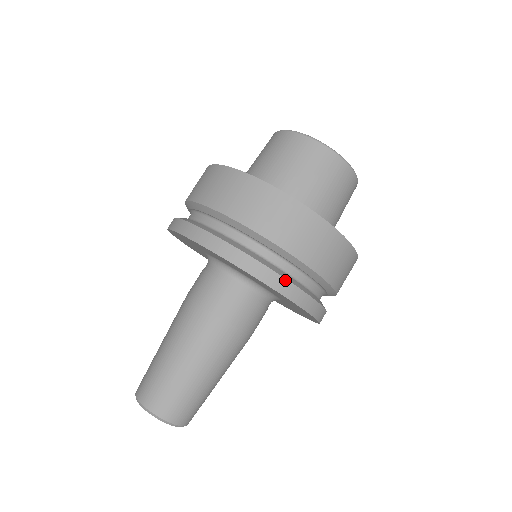
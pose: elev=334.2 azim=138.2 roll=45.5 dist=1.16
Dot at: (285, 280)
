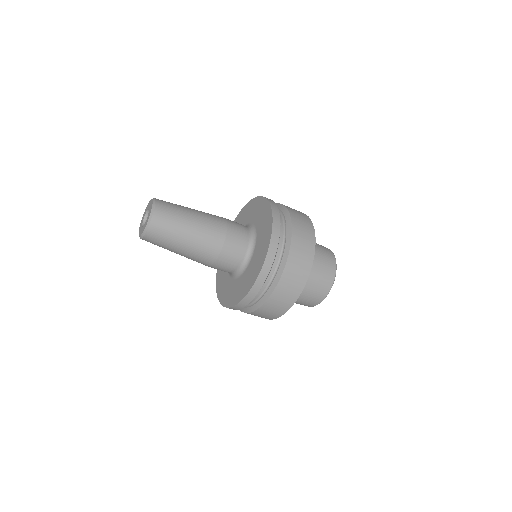
Dot at: occluded
